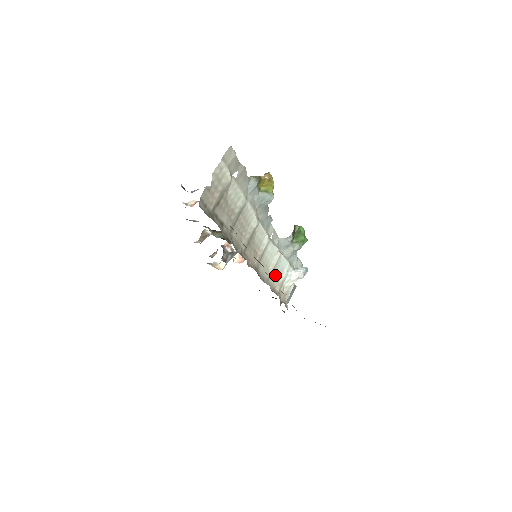
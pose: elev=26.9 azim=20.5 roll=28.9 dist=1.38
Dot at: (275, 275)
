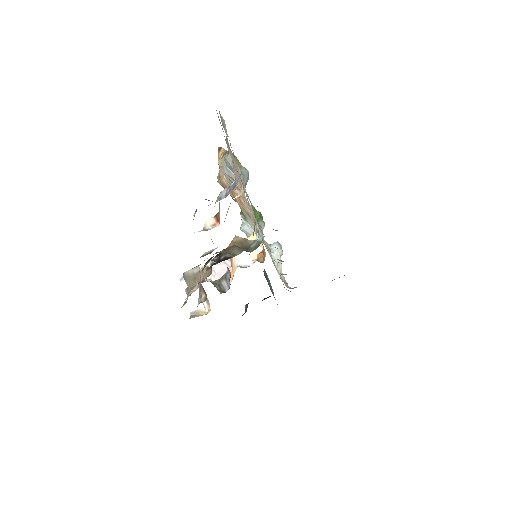
Dot at: occluded
